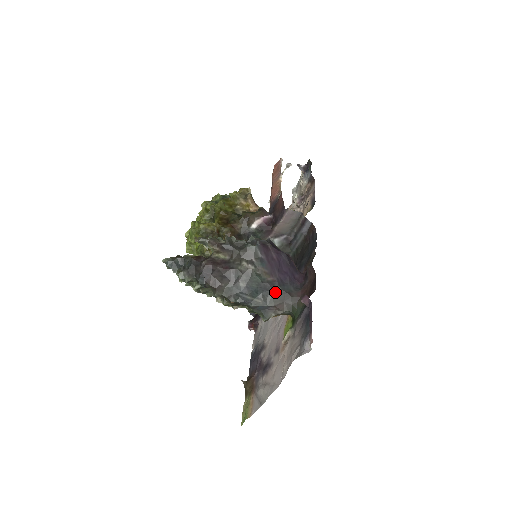
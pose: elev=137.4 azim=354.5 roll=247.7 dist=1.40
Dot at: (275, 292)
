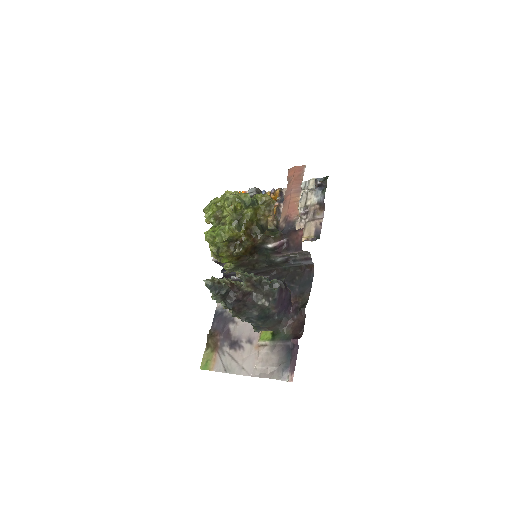
Dot at: (273, 320)
